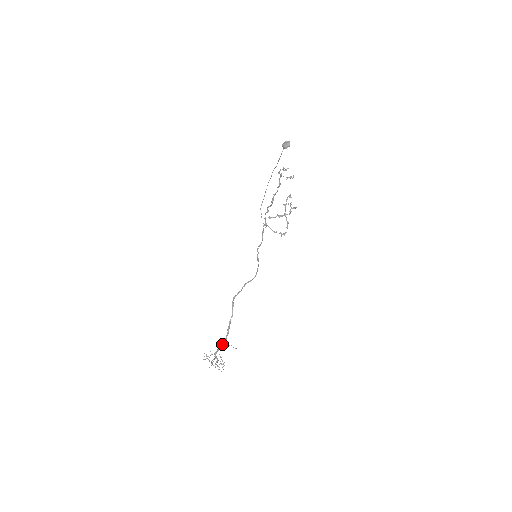
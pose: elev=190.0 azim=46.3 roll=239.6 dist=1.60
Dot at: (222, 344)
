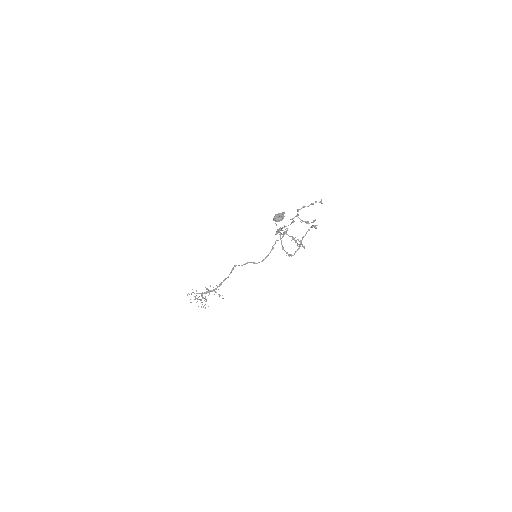
Dot at: (210, 291)
